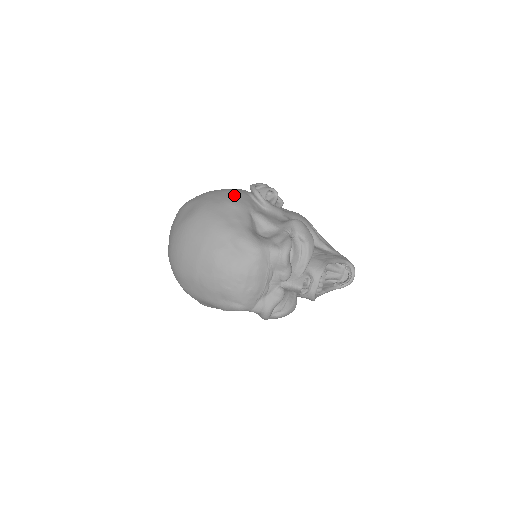
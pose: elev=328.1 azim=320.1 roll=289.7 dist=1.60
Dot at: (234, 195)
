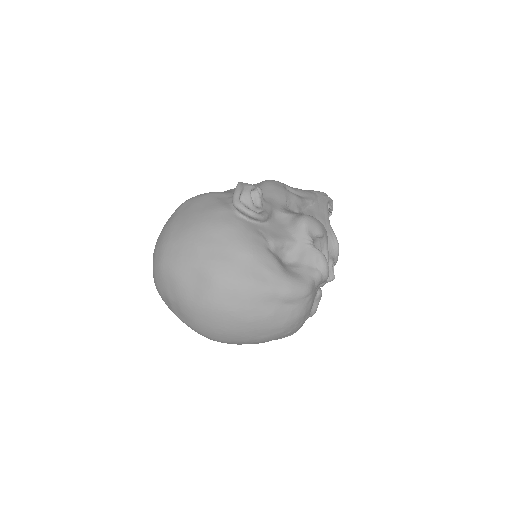
Dot at: (235, 235)
